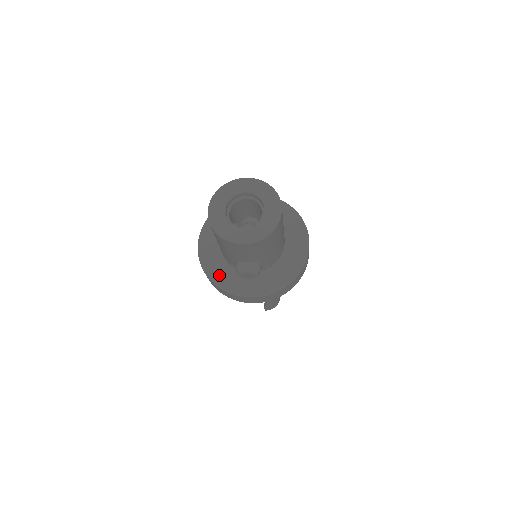
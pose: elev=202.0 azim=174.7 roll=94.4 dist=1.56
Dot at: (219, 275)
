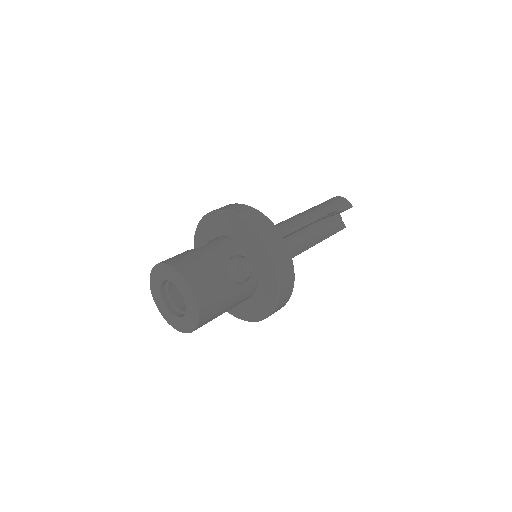
Dot at: occluded
